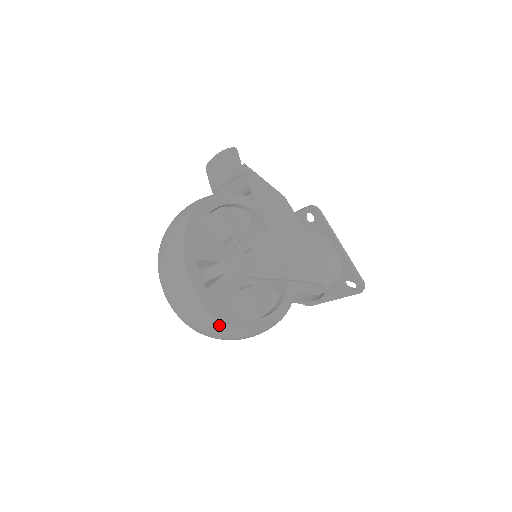
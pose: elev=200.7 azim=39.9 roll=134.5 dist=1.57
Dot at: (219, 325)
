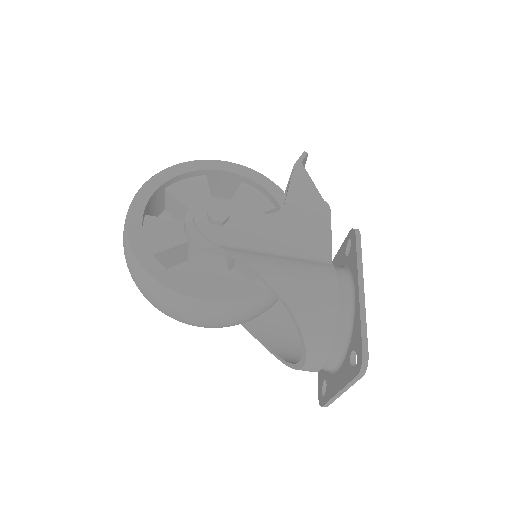
Dot at: (127, 245)
